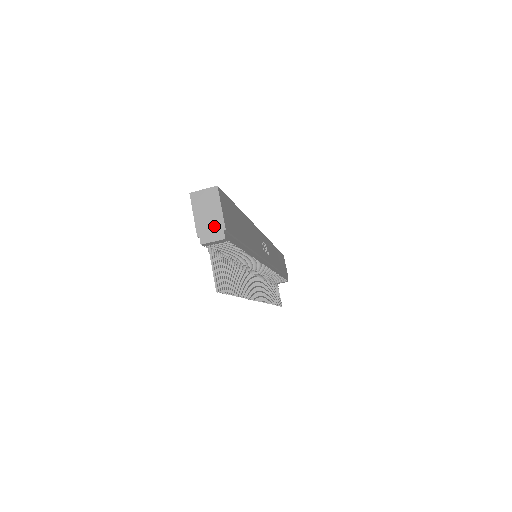
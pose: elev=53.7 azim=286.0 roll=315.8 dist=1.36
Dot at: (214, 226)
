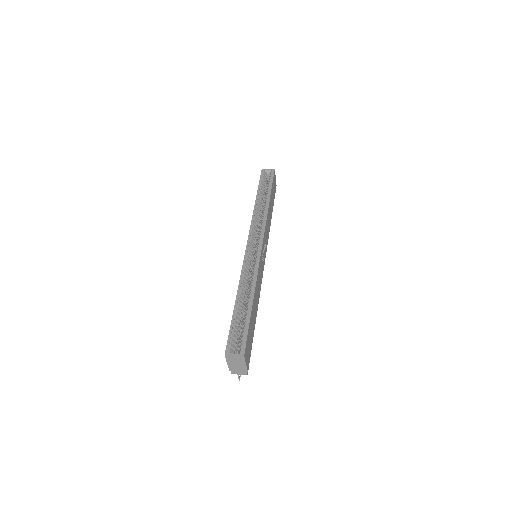
Dot at: (241, 370)
